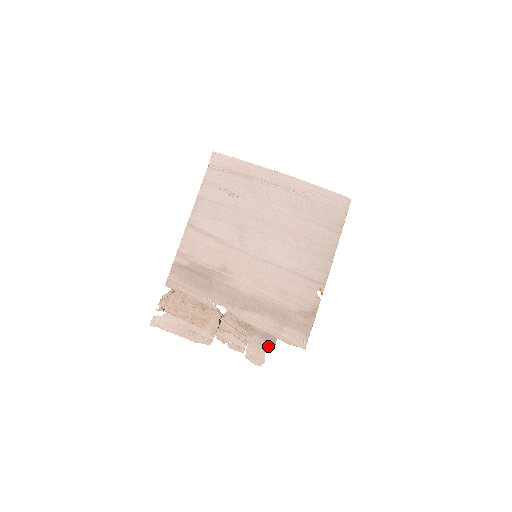
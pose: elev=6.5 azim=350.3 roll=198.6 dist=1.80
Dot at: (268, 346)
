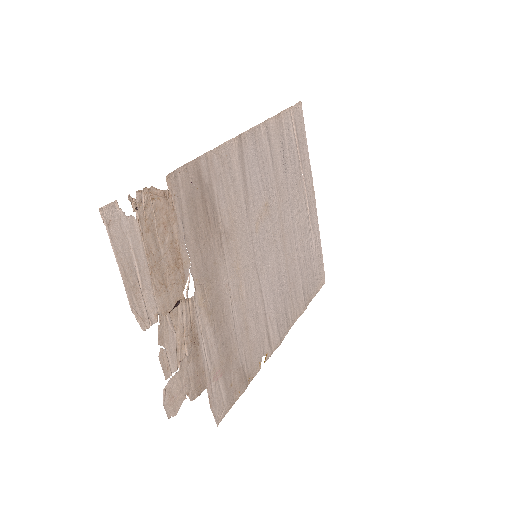
Dot at: (193, 391)
